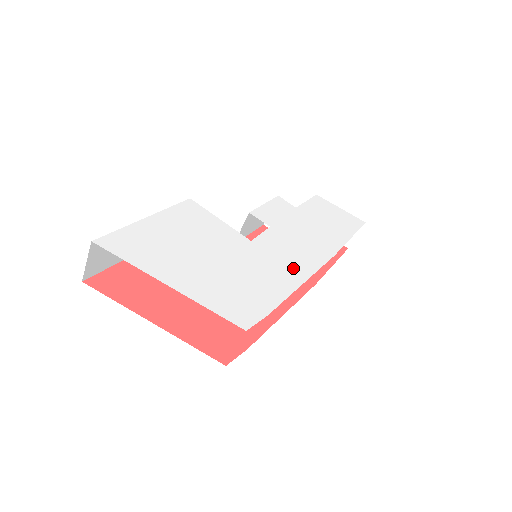
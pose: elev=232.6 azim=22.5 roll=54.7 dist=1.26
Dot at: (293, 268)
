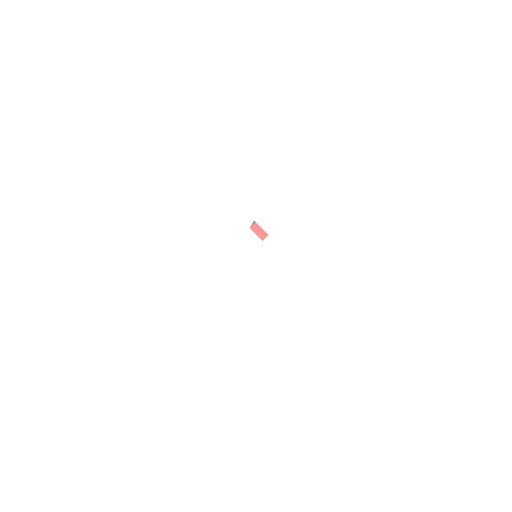
Dot at: (273, 283)
